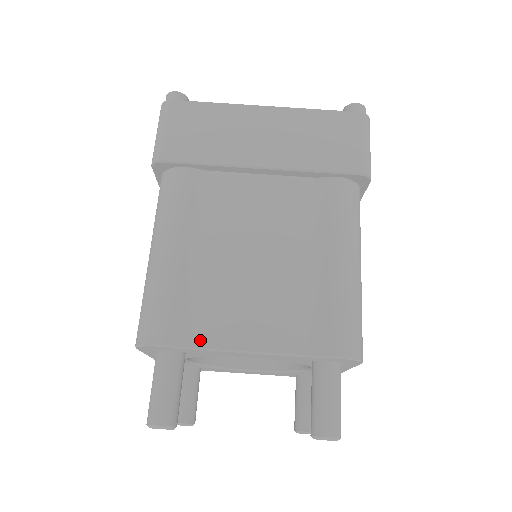
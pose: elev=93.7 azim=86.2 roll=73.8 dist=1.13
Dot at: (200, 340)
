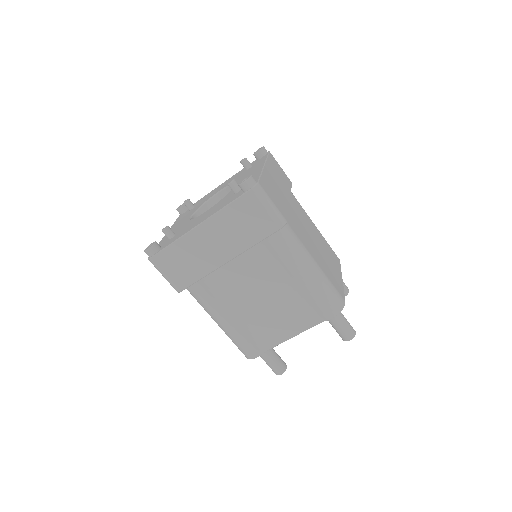
Dot at: (270, 345)
